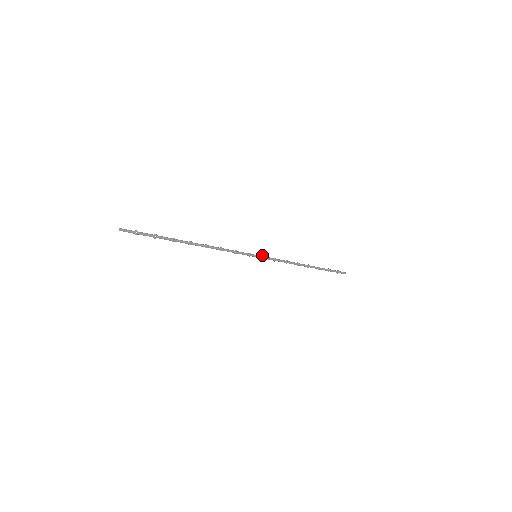
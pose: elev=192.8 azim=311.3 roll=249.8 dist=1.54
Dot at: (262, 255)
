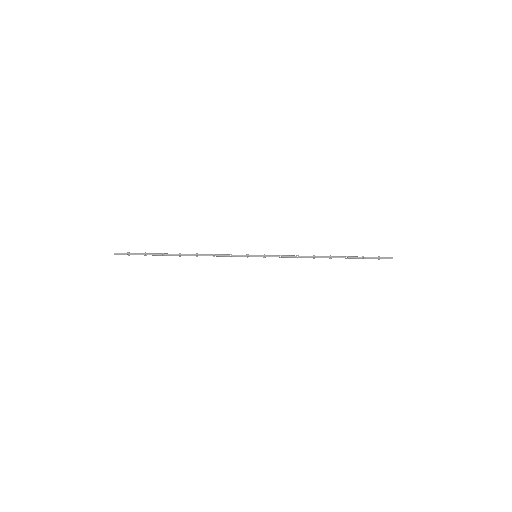
Dot at: occluded
